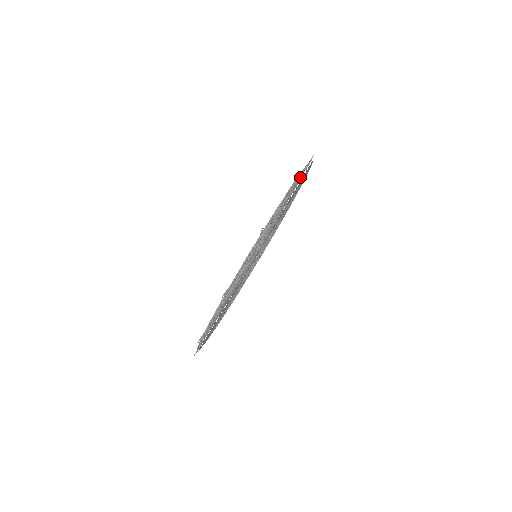
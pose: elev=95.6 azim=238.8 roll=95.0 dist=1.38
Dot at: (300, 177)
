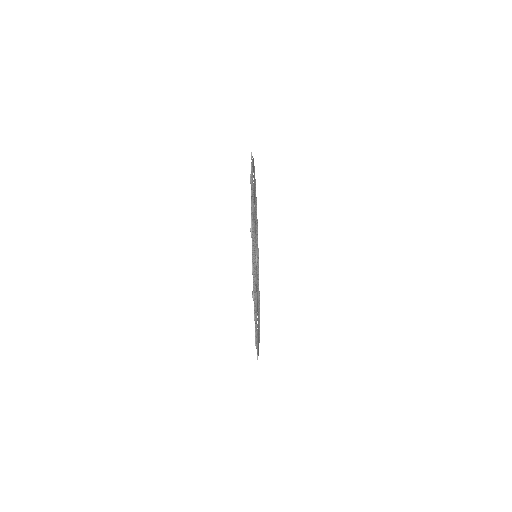
Dot at: (252, 175)
